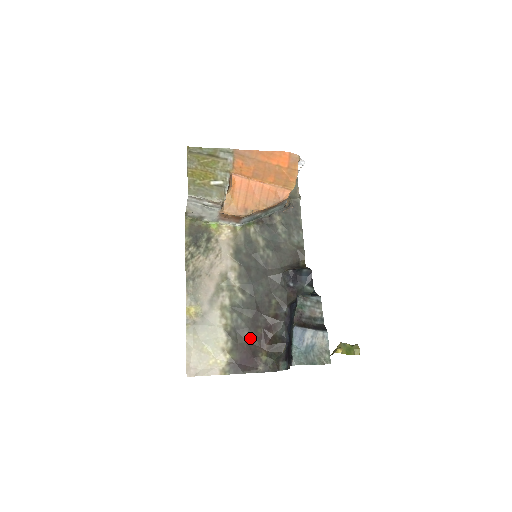
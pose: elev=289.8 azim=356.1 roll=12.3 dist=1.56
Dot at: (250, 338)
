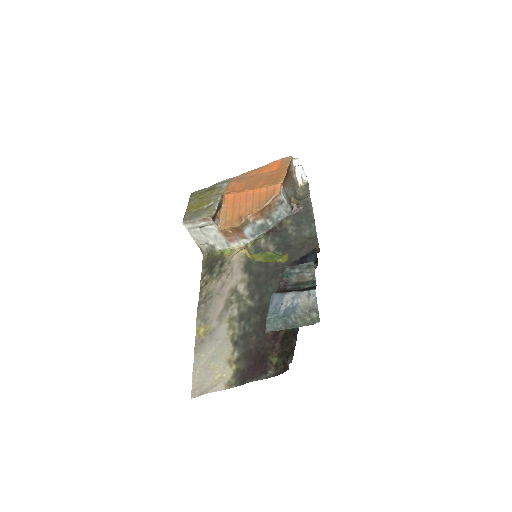
Dot at: (259, 342)
